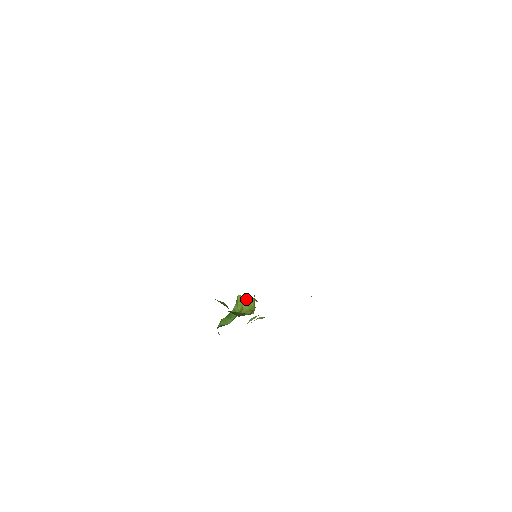
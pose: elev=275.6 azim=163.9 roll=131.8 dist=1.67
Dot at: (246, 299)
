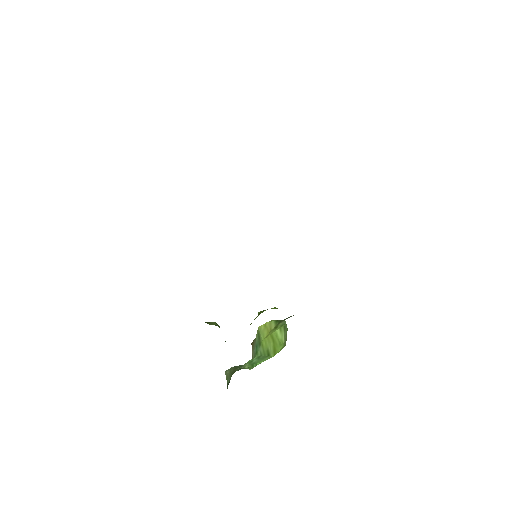
Dot at: (262, 311)
